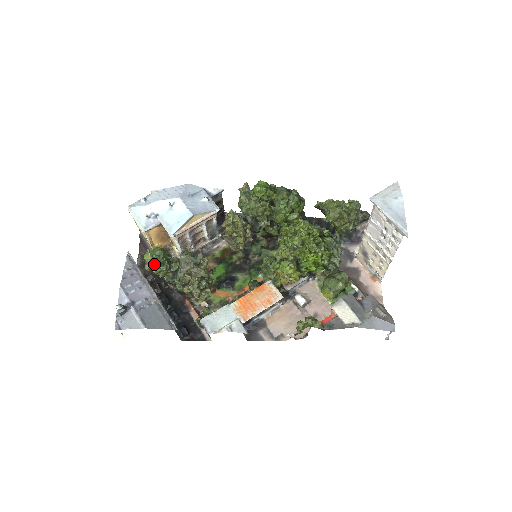
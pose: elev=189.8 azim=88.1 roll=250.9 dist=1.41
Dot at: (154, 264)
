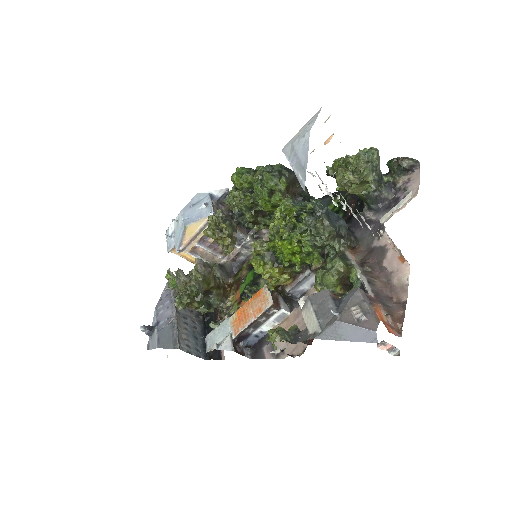
Dot at: (171, 283)
